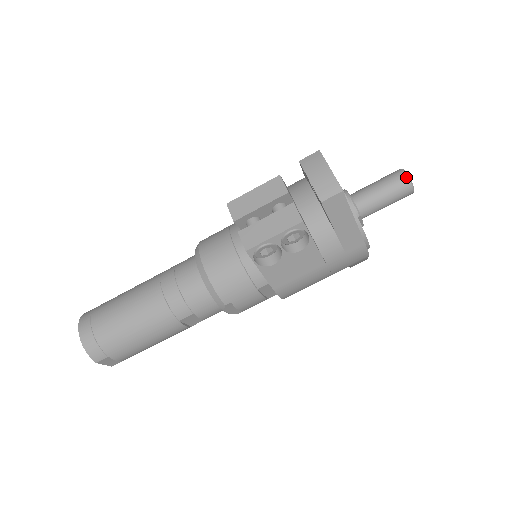
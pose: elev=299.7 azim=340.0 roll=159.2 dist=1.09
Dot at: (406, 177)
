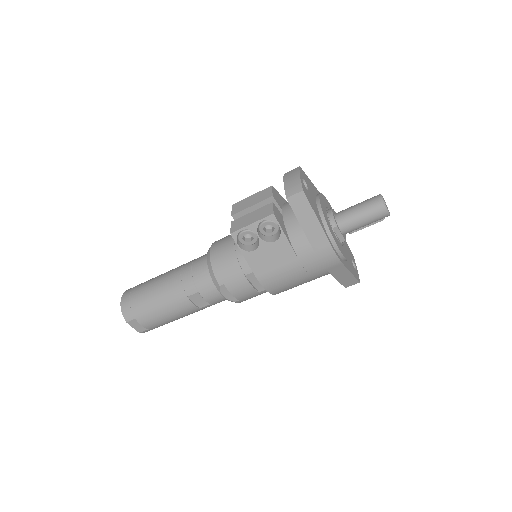
Dot at: (380, 199)
